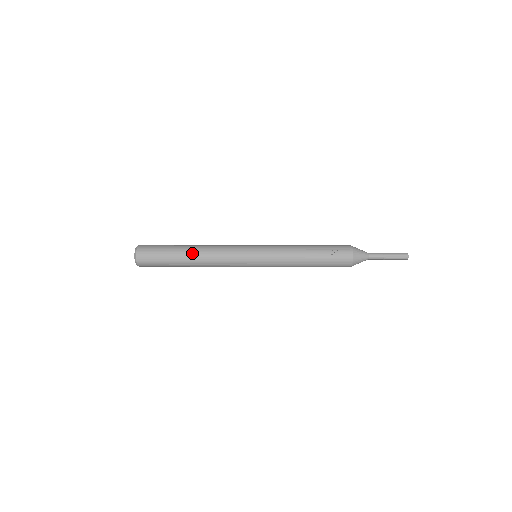
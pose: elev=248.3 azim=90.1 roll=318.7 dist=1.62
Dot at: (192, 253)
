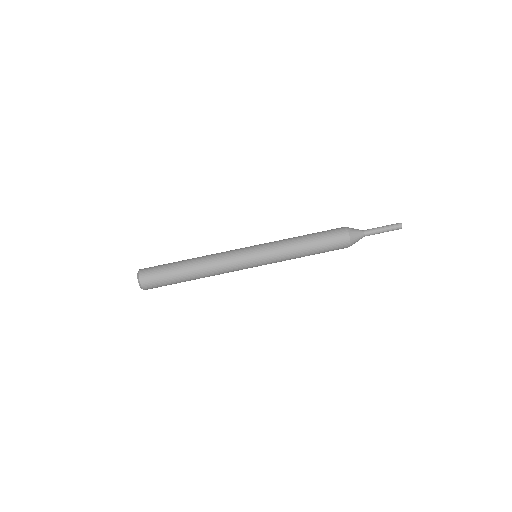
Dot at: (193, 258)
